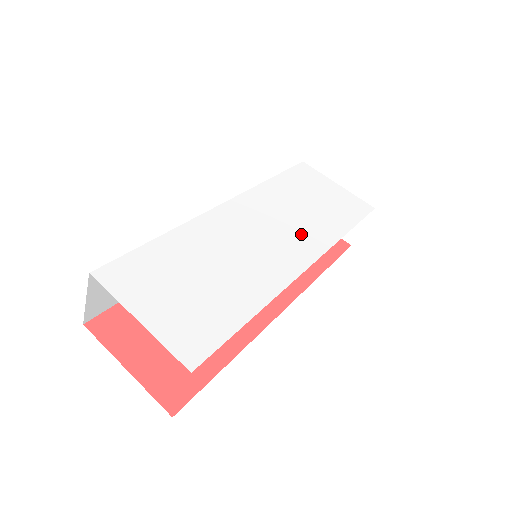
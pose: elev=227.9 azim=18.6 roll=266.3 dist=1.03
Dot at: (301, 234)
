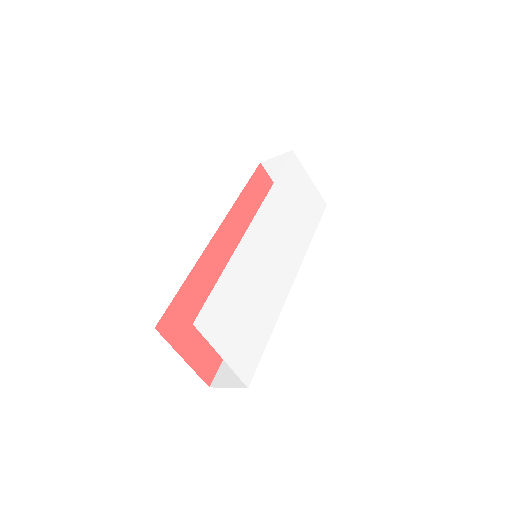
Dot at: (291, 247)
